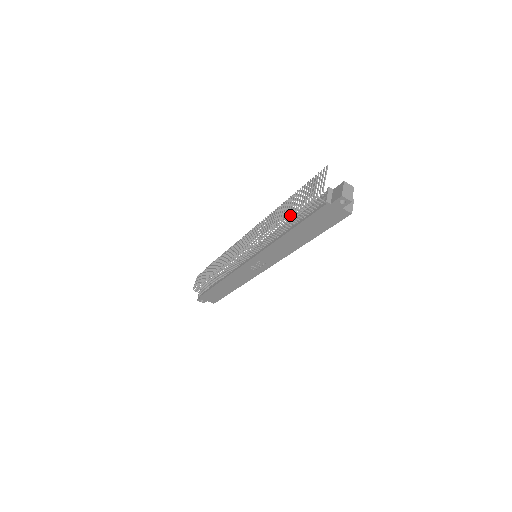
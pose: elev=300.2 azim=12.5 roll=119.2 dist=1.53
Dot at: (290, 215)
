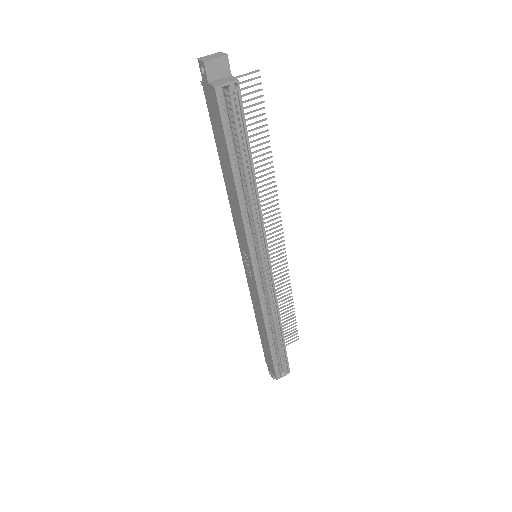
Dot at: occluded
